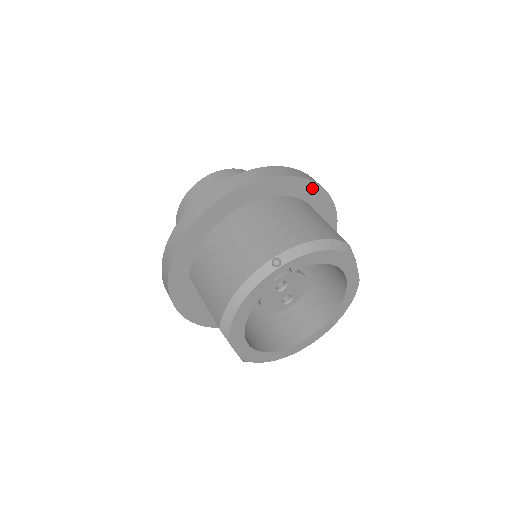
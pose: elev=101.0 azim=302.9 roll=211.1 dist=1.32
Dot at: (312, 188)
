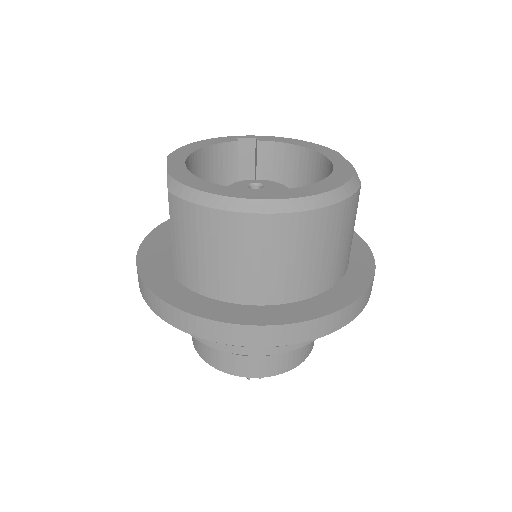
Dot at: occluded
